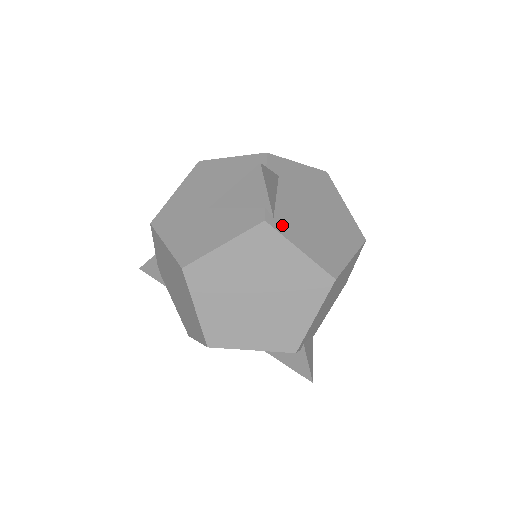
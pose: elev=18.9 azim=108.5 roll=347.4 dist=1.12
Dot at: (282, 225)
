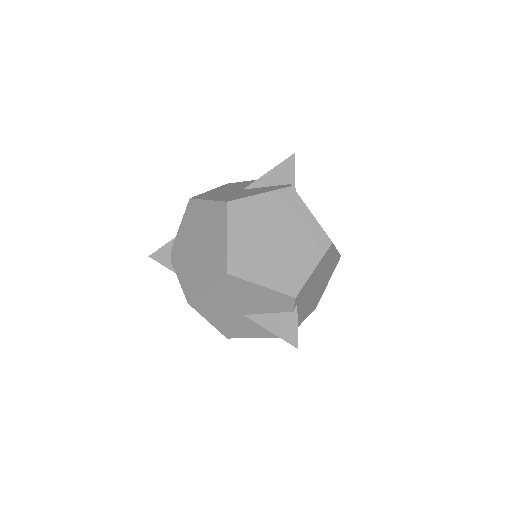
Dot at: occluded
